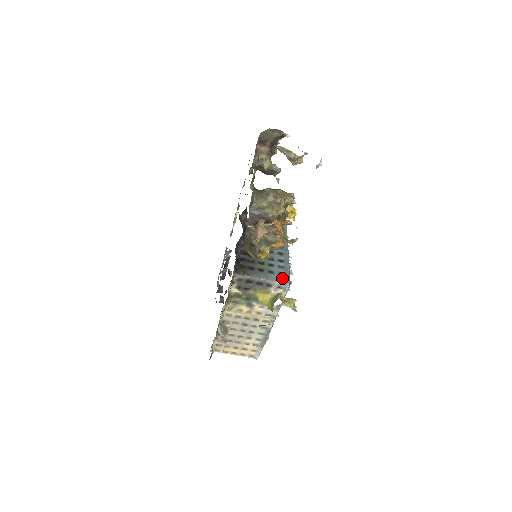
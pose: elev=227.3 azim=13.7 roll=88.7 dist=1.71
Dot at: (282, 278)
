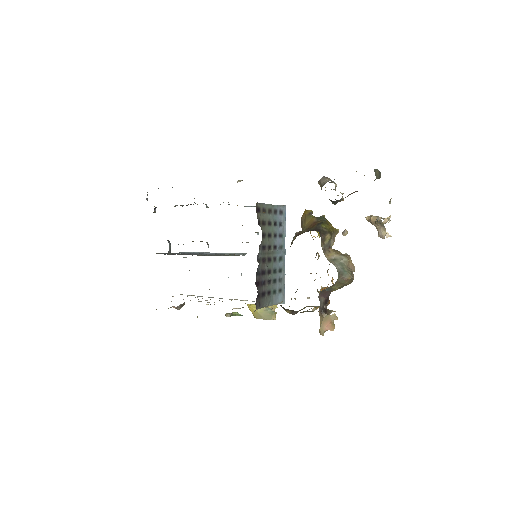
Dot at: (281, 297)
